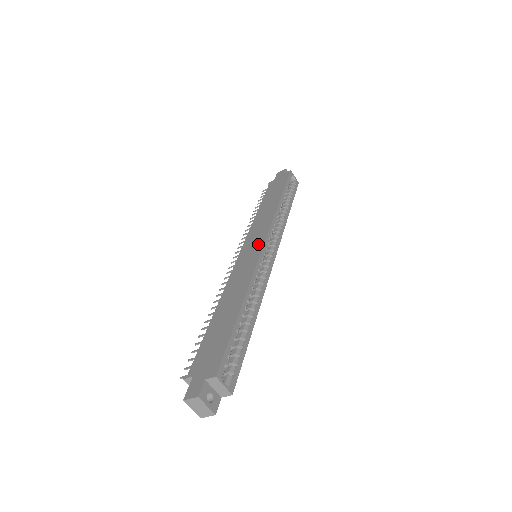
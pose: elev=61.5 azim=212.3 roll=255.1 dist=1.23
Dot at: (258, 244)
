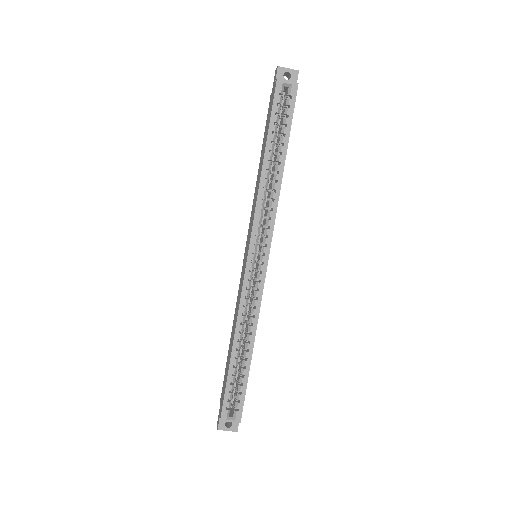
Dot at: (246, 254)
